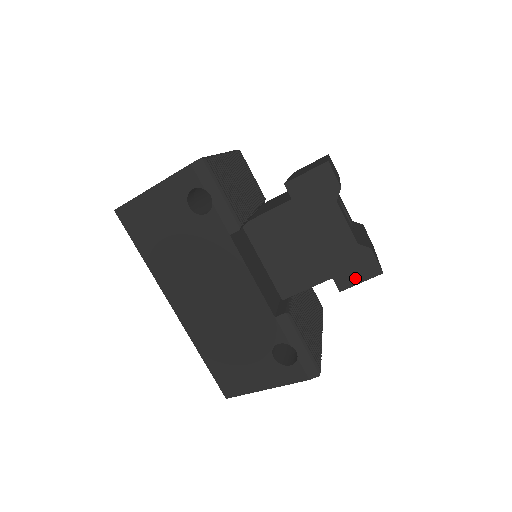
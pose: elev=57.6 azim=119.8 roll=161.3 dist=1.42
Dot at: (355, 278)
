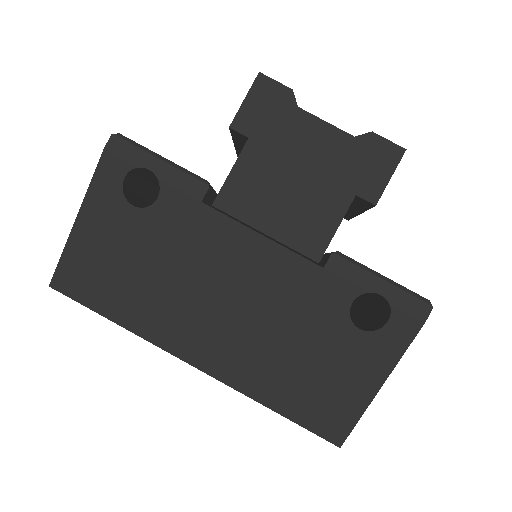
Dot at: (380, 177)
